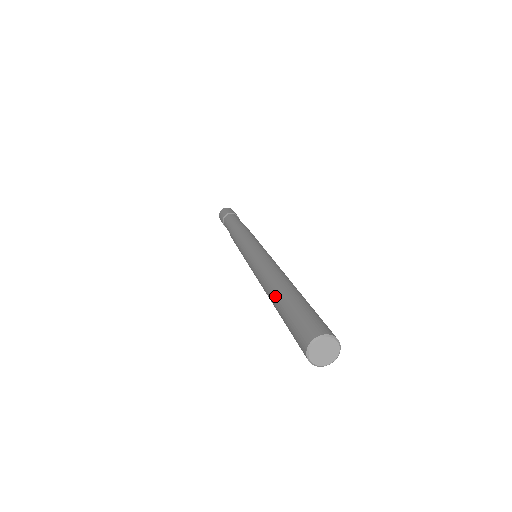
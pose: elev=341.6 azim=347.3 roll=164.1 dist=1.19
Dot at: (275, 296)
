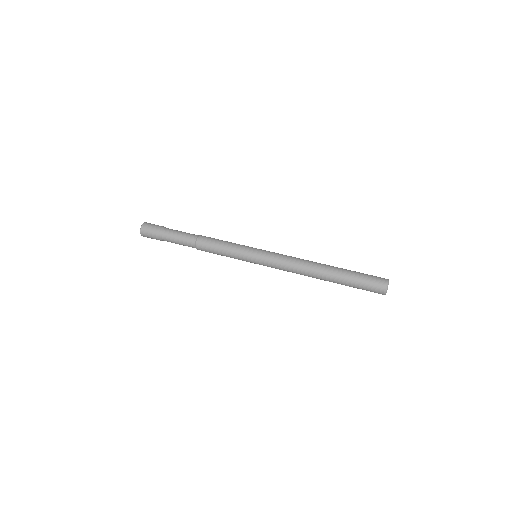
Dot at: (331, 275)
